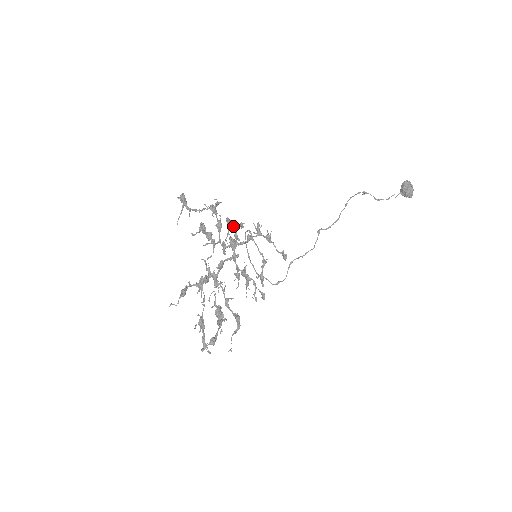
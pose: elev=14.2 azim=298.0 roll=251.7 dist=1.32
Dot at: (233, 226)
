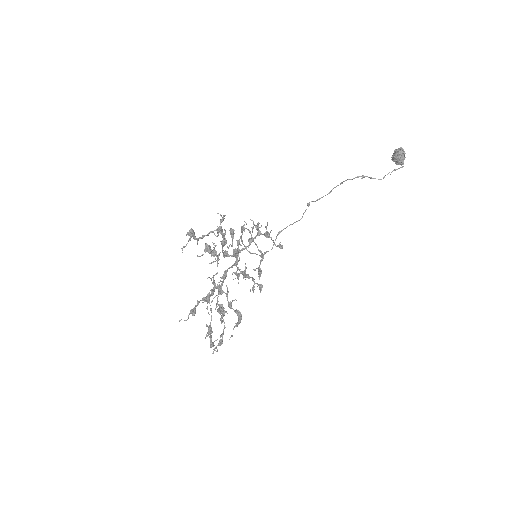
Dot at: (233, 229)
